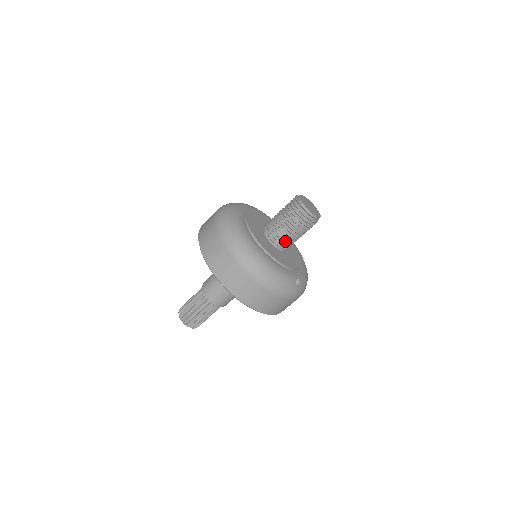
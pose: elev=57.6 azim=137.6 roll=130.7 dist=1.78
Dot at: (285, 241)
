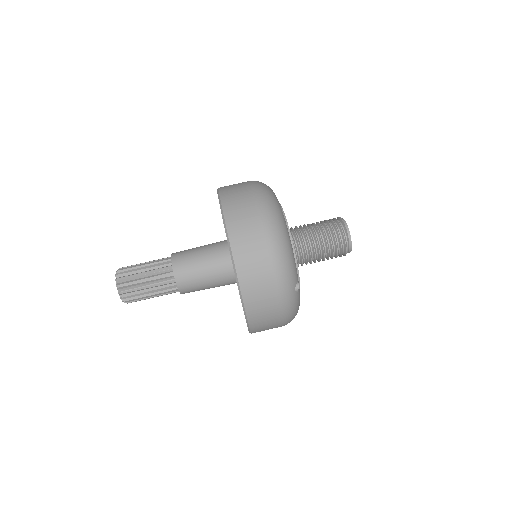
Dot at: (305, 246)
